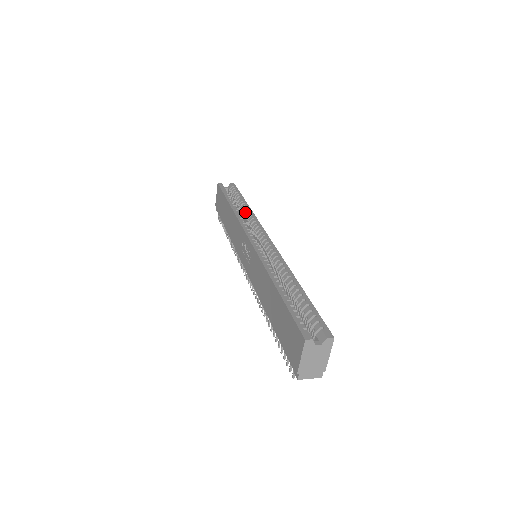
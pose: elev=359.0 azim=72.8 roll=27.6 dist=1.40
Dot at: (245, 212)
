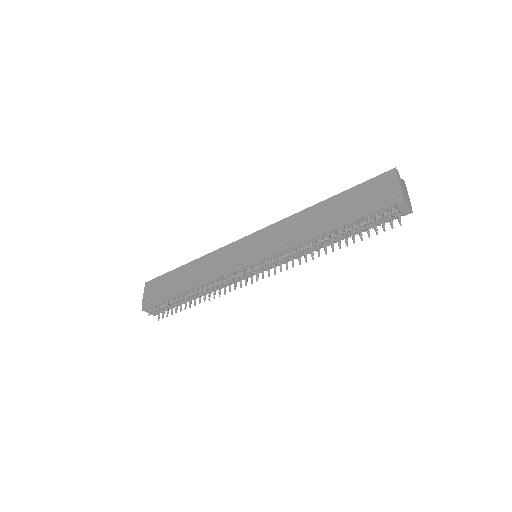
Dot at: occluded
